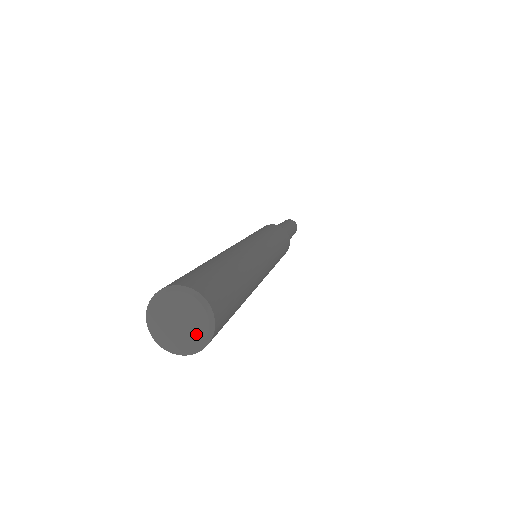
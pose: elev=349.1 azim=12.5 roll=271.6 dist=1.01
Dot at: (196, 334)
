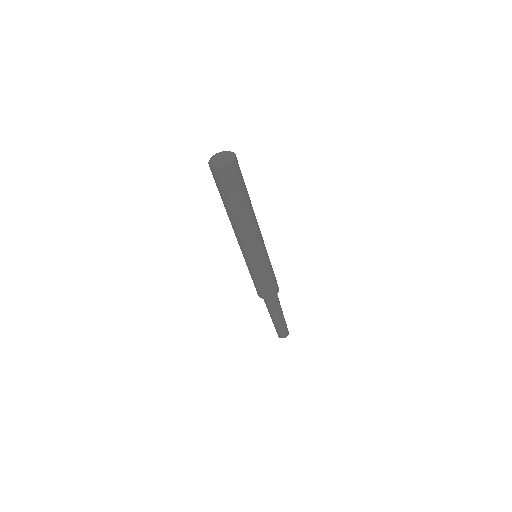
Dot at: (227, 160)
